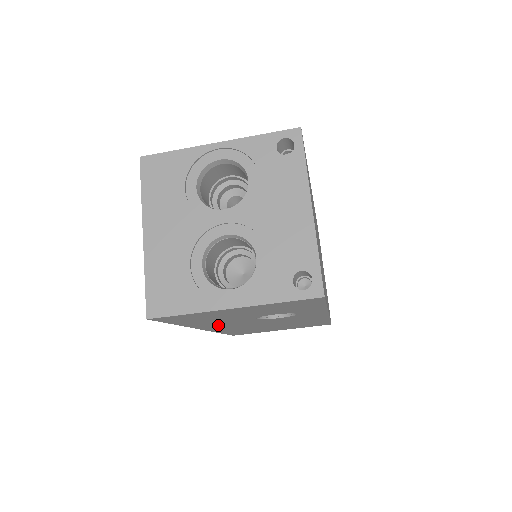
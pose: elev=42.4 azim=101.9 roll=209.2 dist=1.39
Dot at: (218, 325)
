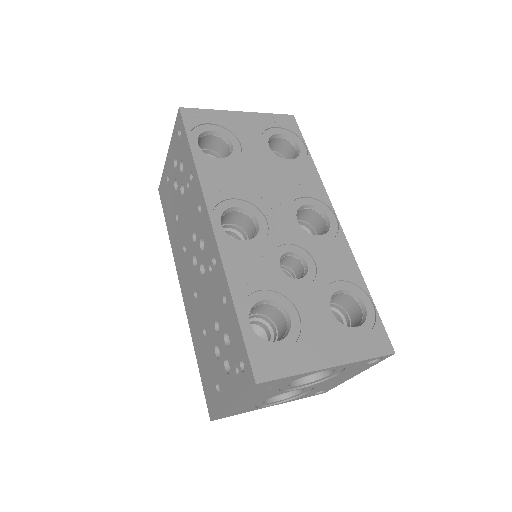
Dot at: occluded
